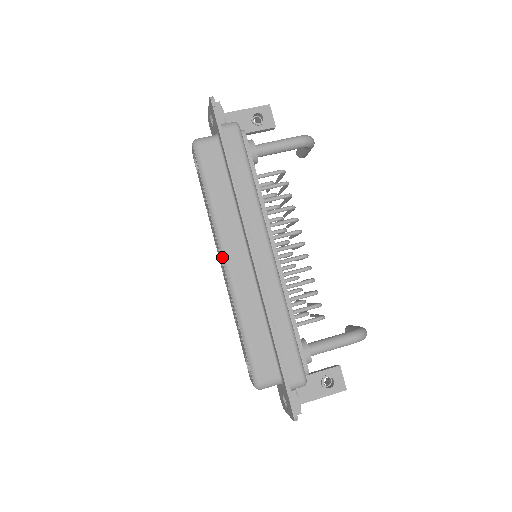
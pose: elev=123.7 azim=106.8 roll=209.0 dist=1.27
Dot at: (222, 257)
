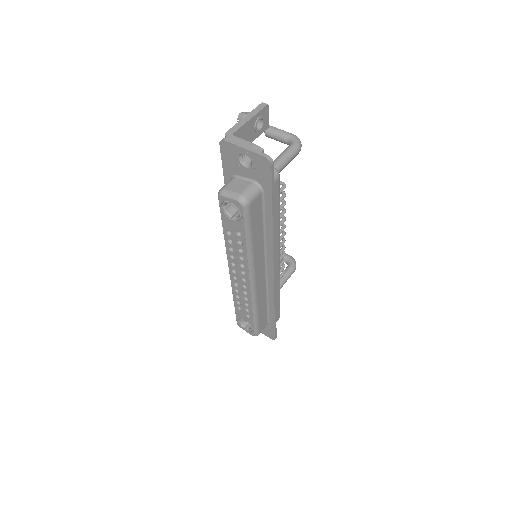
Dot at: (250, 280)
